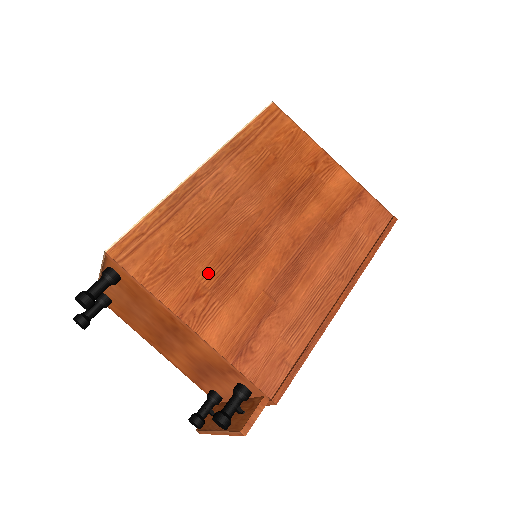
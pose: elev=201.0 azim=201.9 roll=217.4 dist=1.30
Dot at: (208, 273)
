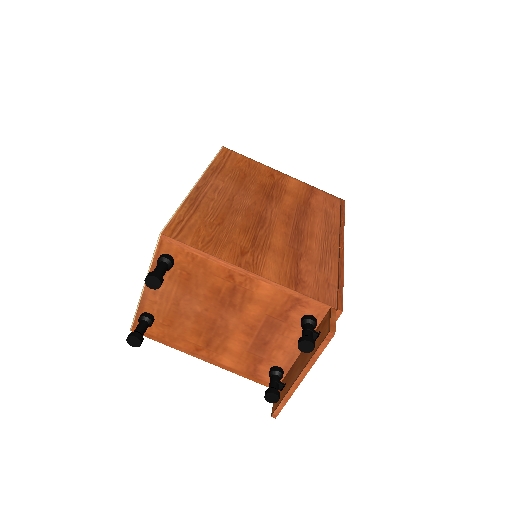
Dot at: (242, 239)
